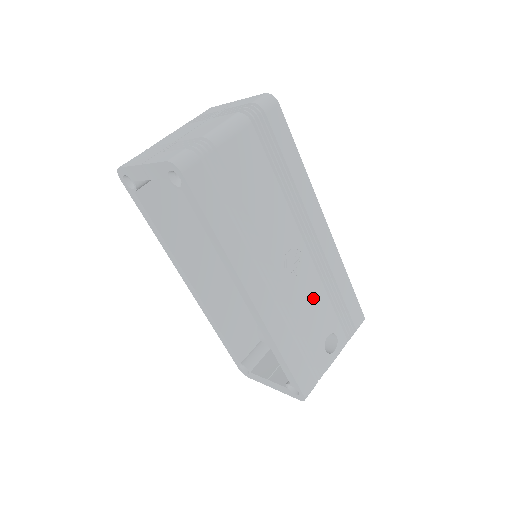
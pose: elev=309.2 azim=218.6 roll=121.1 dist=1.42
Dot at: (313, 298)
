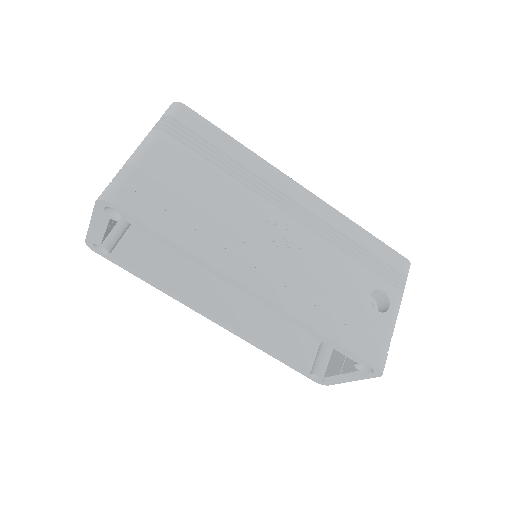
Dot at: (328, 263)
